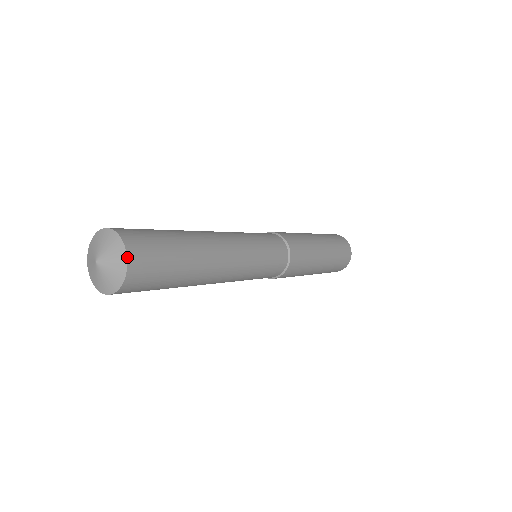
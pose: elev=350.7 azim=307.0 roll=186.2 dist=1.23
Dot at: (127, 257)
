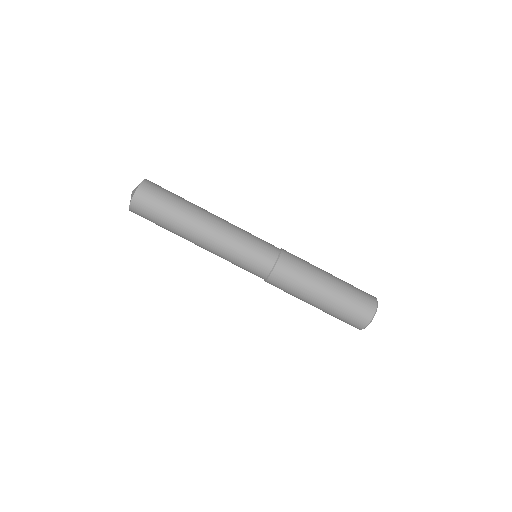
Dot at: (138, 186)
